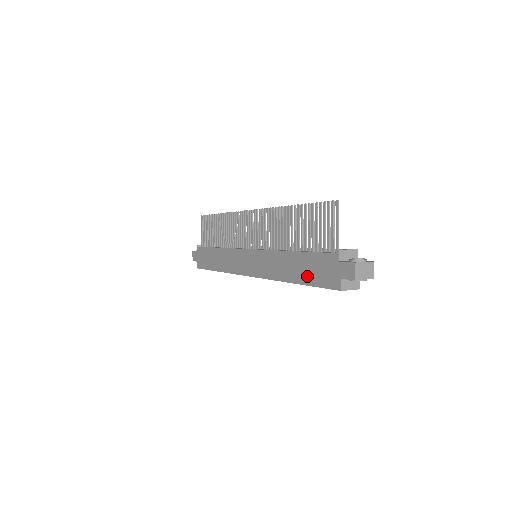
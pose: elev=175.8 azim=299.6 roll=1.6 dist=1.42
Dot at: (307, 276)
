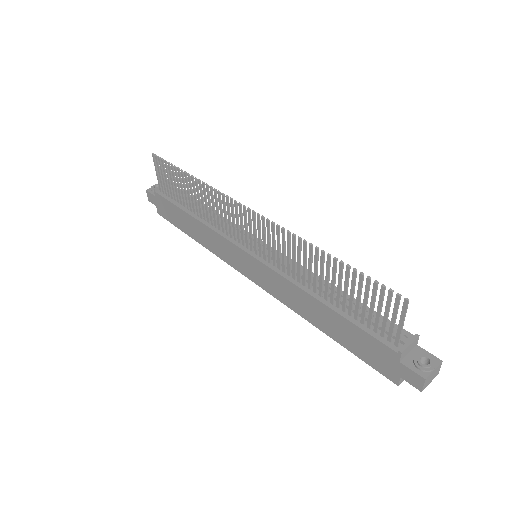
Dot at: (346, 341)
